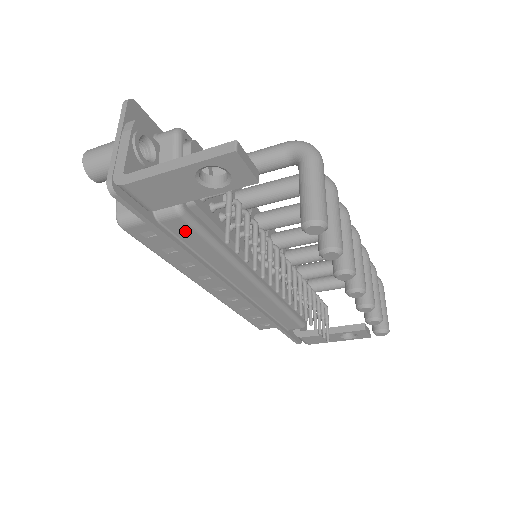
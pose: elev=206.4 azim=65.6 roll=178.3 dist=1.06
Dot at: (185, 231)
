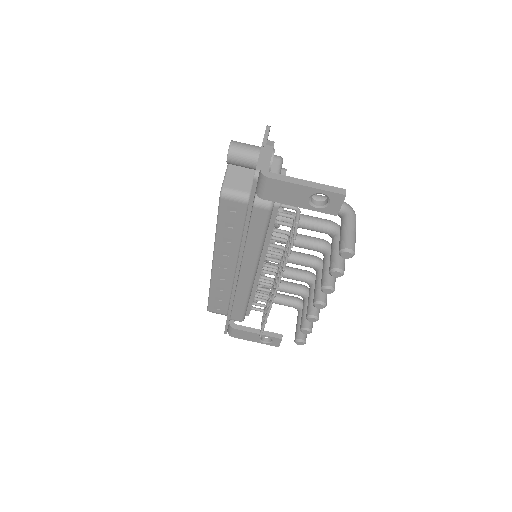
Dot at: (260, 219)
